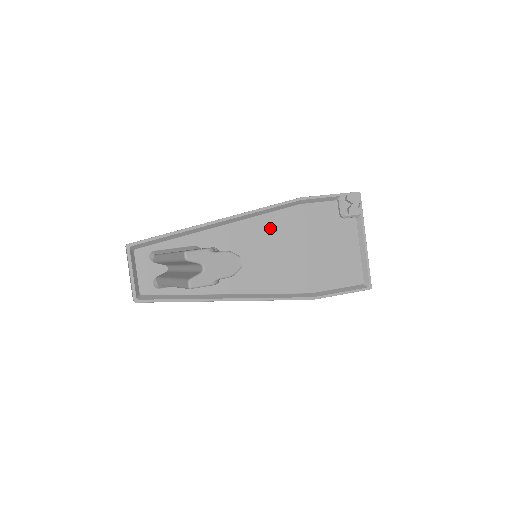
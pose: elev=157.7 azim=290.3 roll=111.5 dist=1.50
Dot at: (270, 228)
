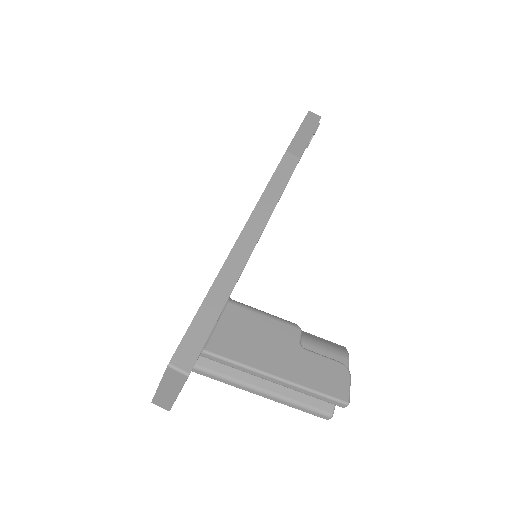
Dot at: occluded
